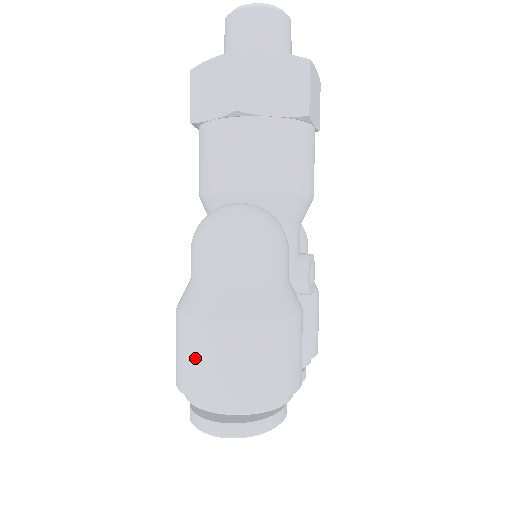
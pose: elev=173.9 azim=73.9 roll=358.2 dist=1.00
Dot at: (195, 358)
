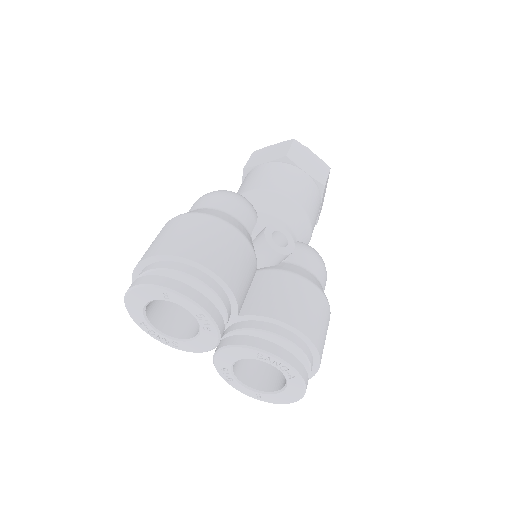
Dot at: occluded
